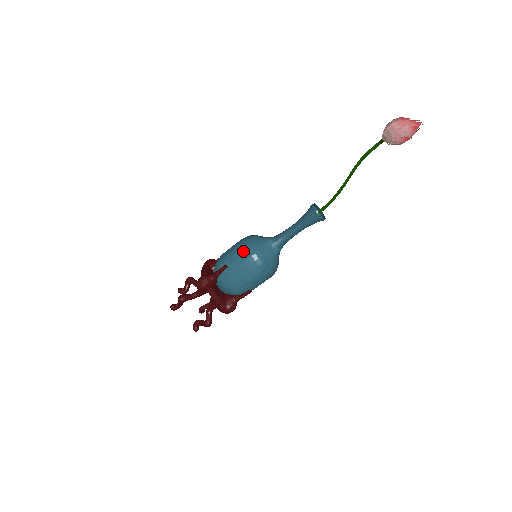
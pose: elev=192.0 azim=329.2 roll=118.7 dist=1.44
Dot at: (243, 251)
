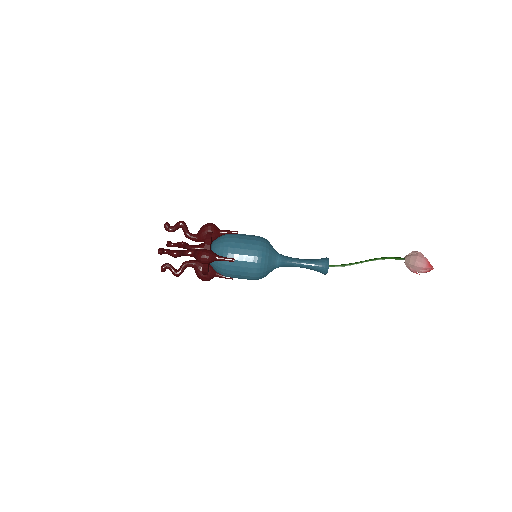
Dot at: (256, 260)
